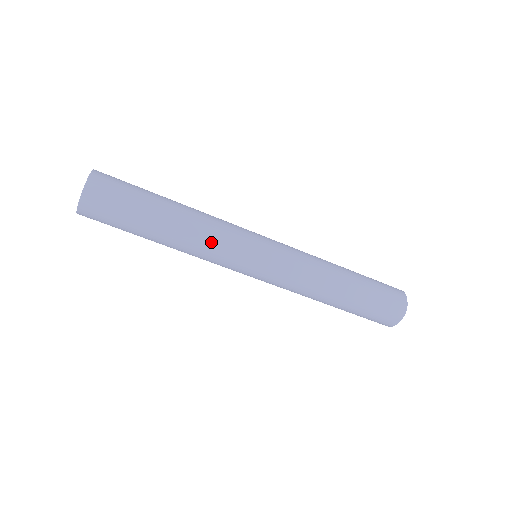
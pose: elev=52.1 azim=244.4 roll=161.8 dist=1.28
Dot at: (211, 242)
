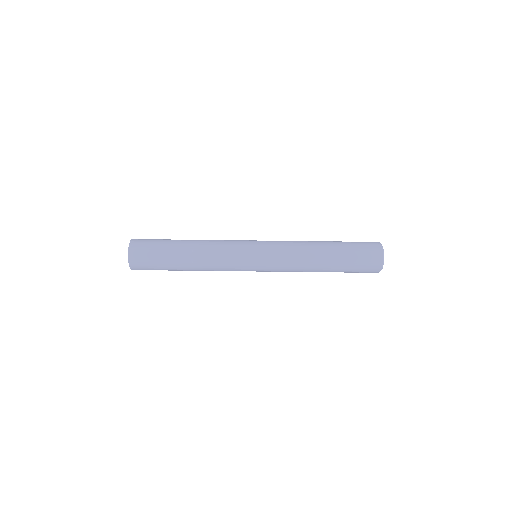
Dot at: (218, 243)
